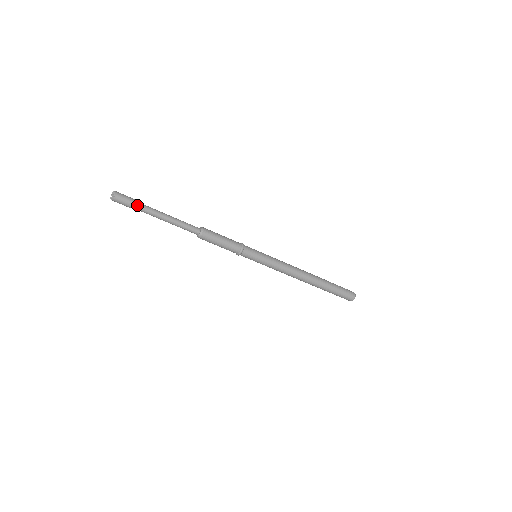
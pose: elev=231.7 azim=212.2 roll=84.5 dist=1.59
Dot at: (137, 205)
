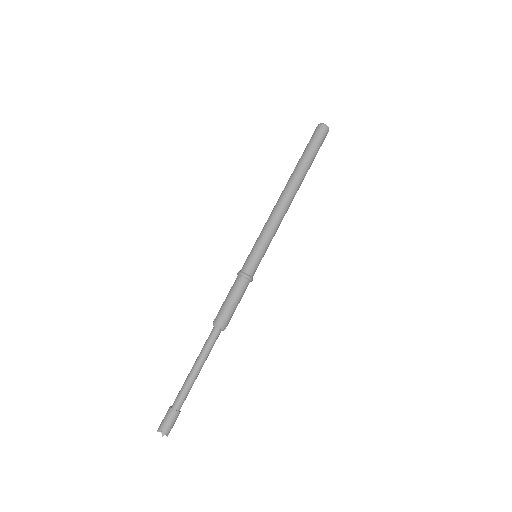
Dot at: occluded
